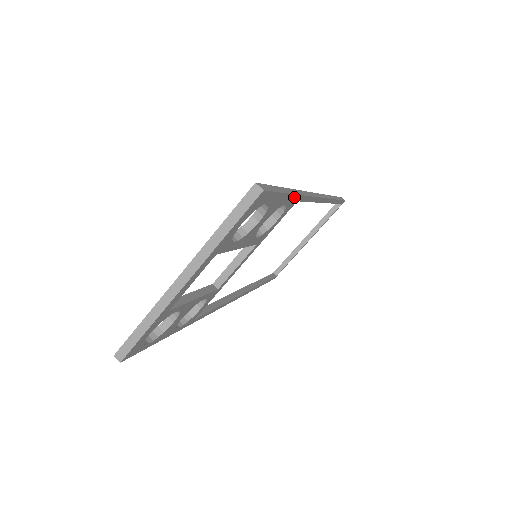
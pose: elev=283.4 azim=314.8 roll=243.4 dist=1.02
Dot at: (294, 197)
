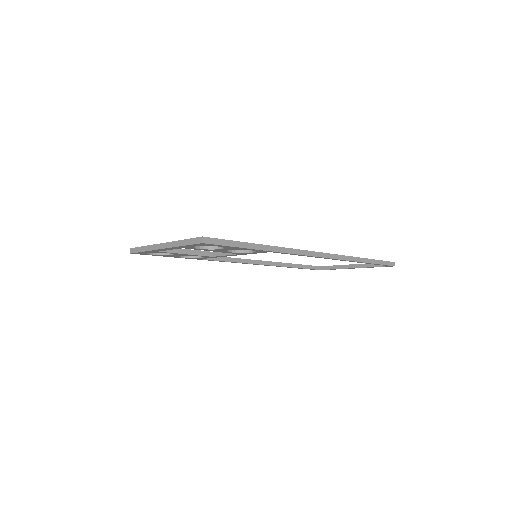
Dot at: (260, 250)
